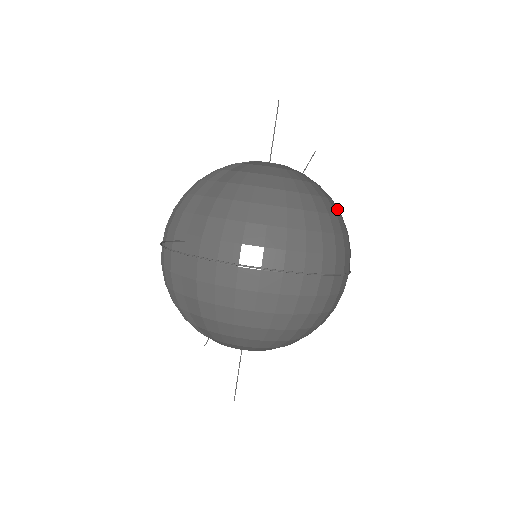
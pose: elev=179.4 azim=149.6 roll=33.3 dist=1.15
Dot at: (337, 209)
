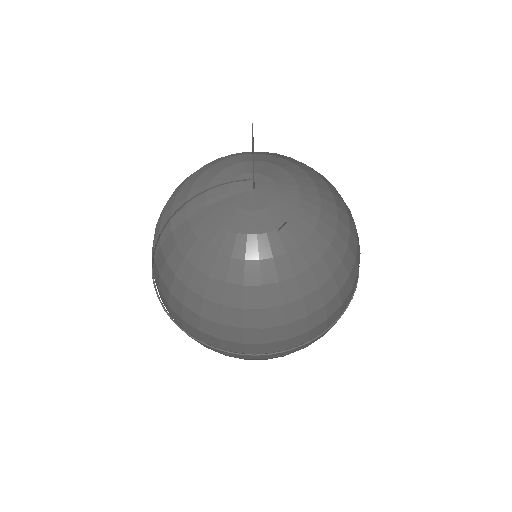
Dot at: (315, 280)
